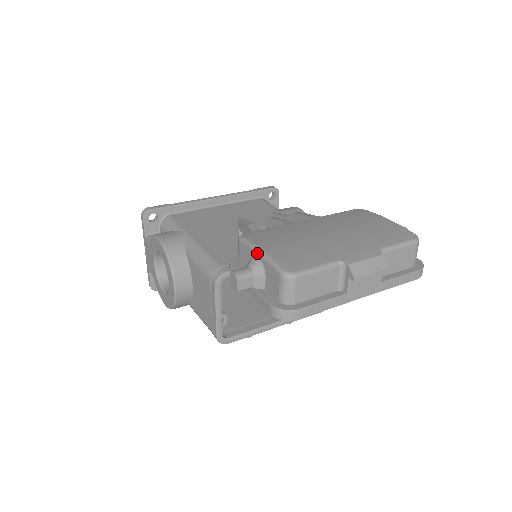
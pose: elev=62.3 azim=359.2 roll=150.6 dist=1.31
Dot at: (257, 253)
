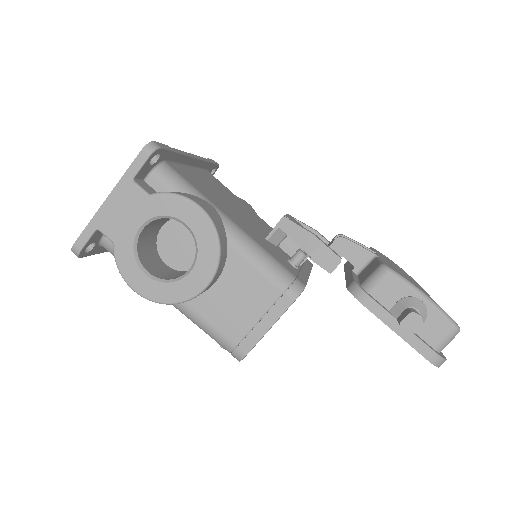
Dot at: (422, 296)
